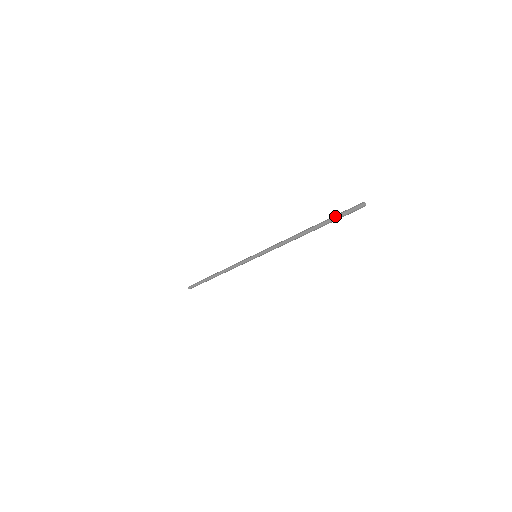
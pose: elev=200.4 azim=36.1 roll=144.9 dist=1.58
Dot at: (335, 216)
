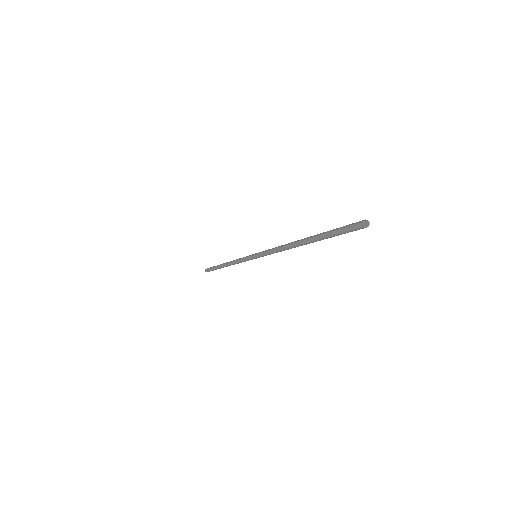
Dot at: (330, 232)
